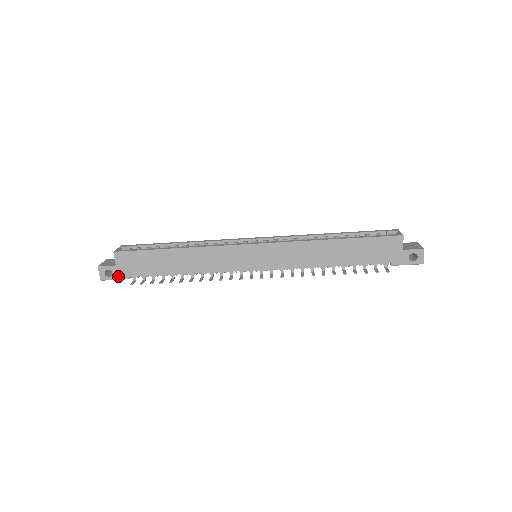
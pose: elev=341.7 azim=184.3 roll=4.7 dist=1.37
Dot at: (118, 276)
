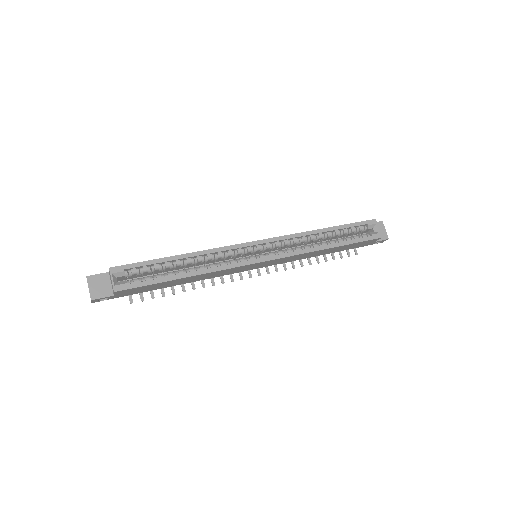
Dot at: occluded
